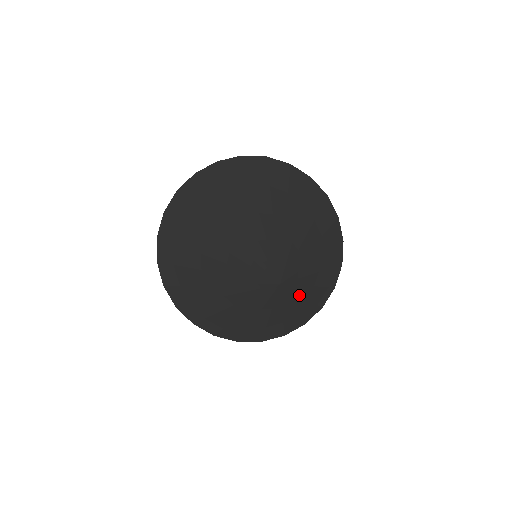
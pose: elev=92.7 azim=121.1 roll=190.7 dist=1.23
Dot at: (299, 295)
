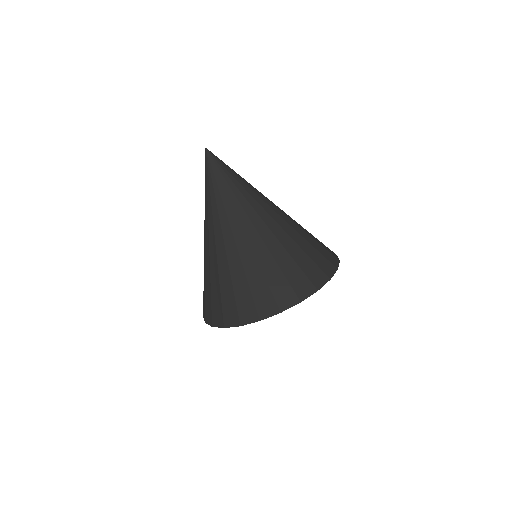
Dot at: (251, 186)
